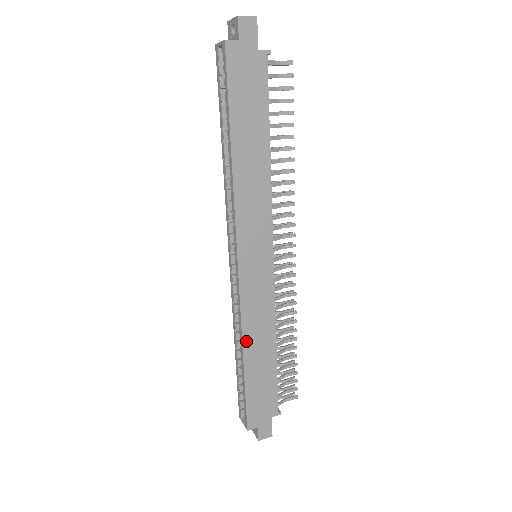
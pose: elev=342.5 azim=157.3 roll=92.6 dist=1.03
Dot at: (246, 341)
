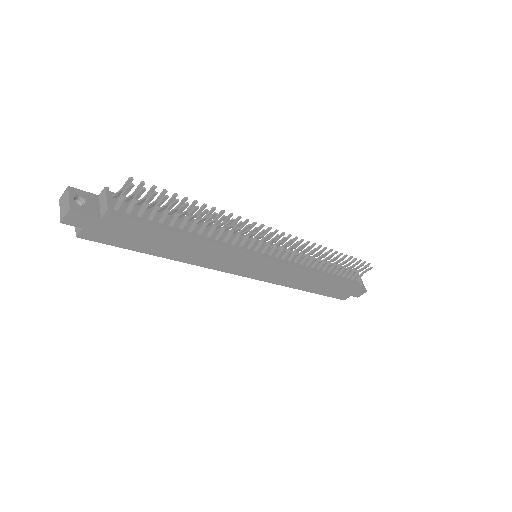
Dot at: (296, 287)
